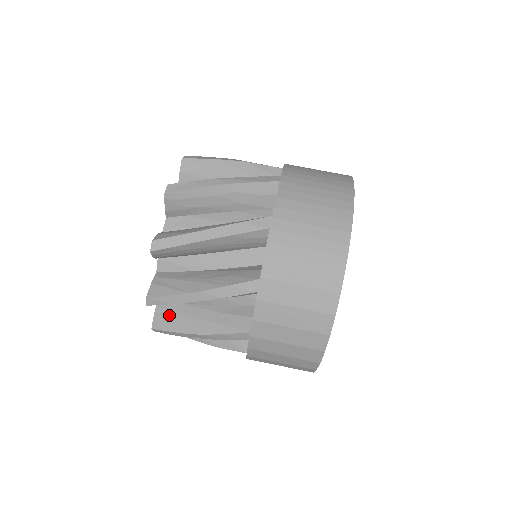
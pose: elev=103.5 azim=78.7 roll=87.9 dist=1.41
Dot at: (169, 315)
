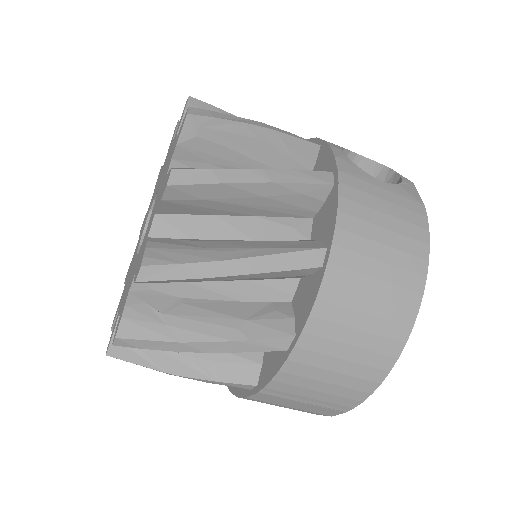
Dot at: occluded
